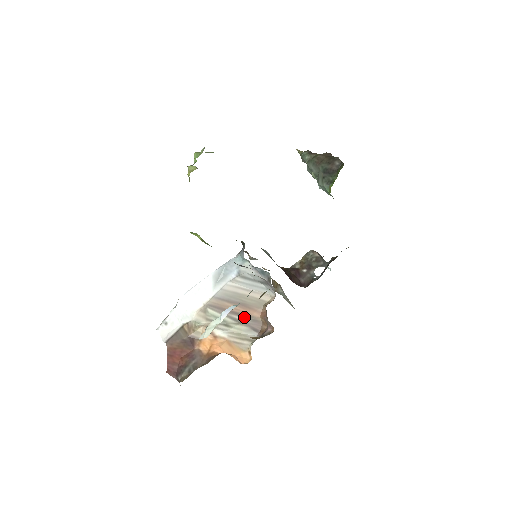
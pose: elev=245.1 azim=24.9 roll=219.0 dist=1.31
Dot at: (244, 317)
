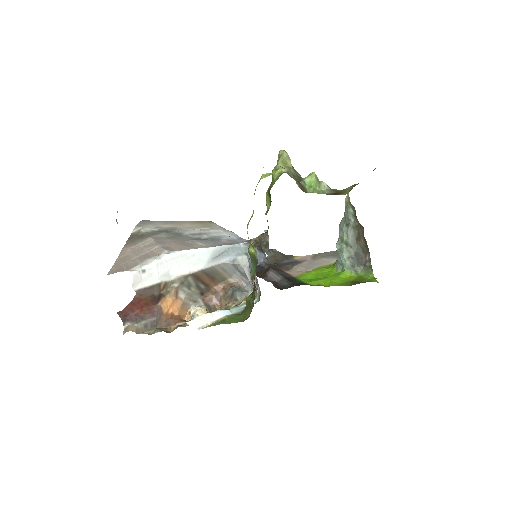
Dot at: (204, 285)
